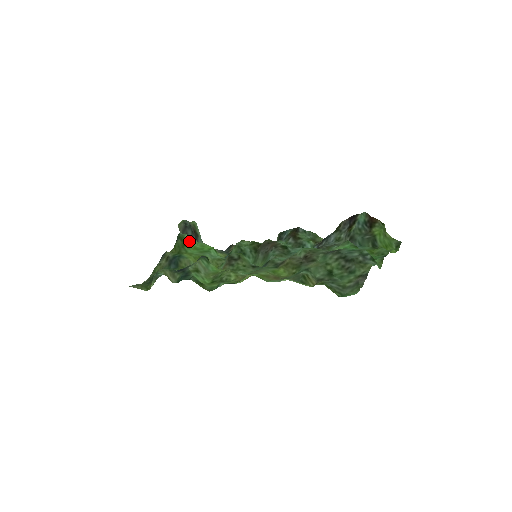
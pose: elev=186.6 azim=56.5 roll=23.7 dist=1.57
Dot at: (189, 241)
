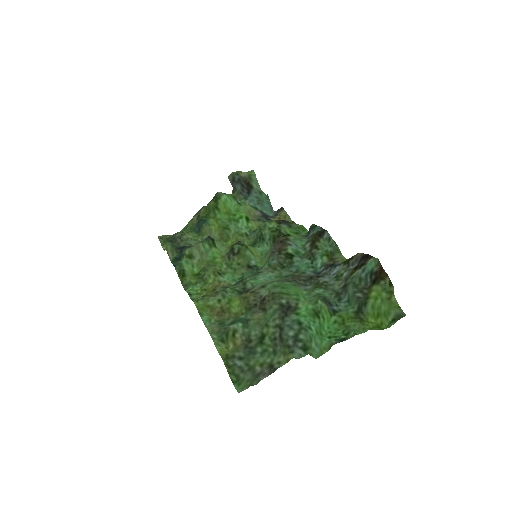
Dot at: (224, 203)
